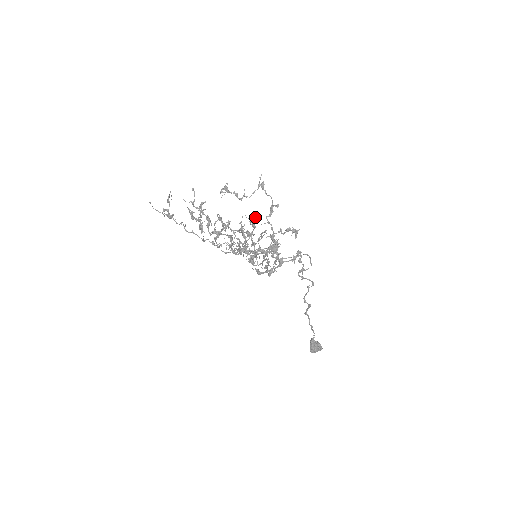
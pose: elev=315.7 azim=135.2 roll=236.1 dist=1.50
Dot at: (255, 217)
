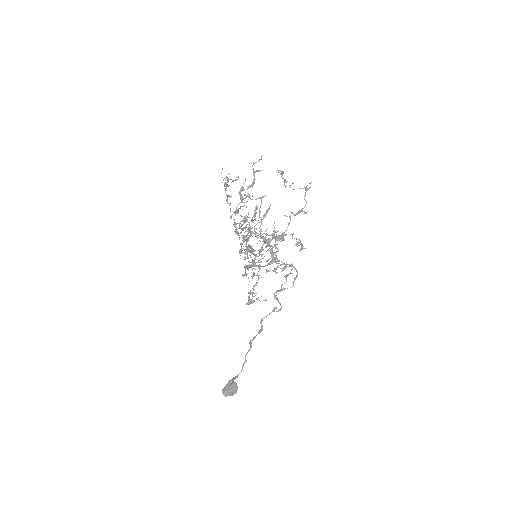
Dot at: occluded
